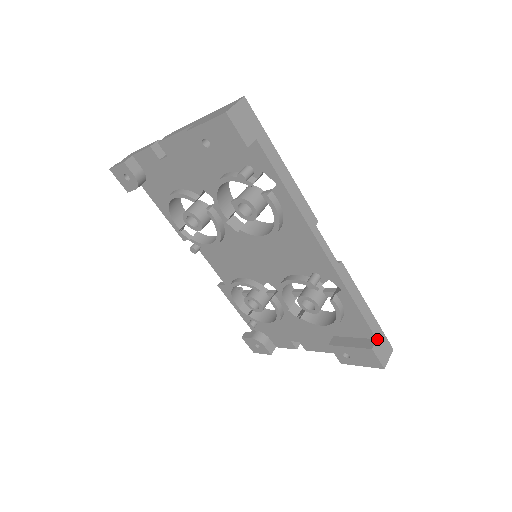
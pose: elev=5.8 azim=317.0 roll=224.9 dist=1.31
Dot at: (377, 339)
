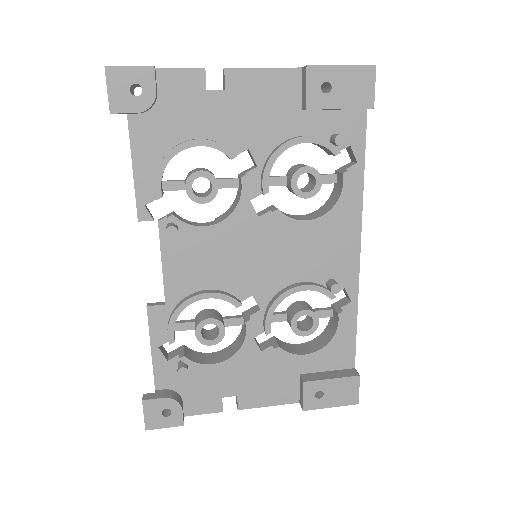
Dot at: (354, 368)
